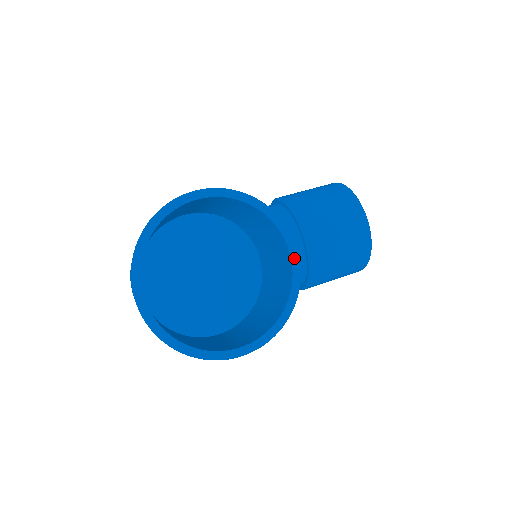
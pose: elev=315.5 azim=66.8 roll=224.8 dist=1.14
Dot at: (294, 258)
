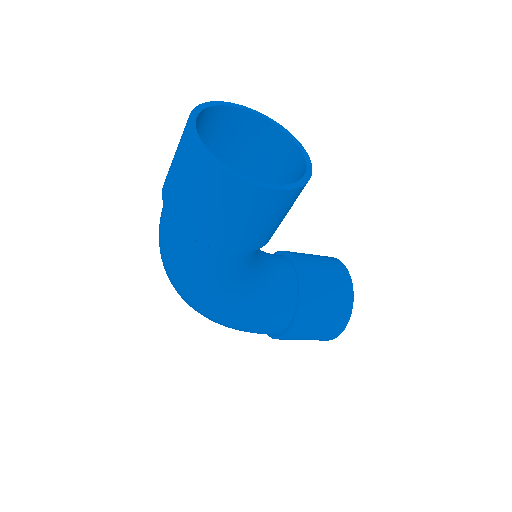
Dot at: (307, 159)
